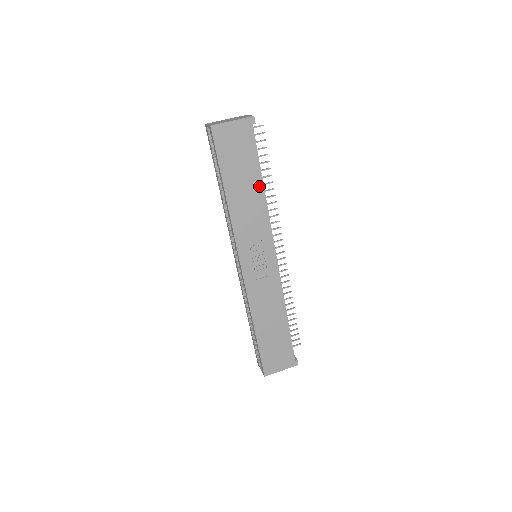
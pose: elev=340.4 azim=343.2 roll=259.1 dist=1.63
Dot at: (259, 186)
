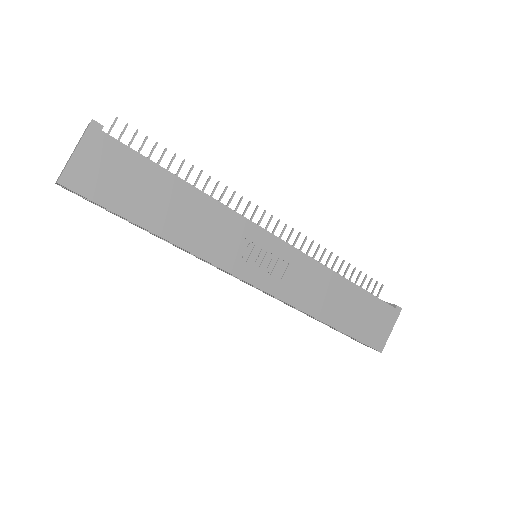
Dot at: (182, 188)
